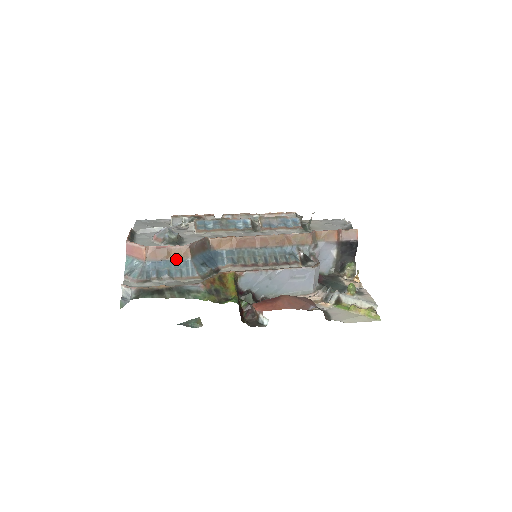
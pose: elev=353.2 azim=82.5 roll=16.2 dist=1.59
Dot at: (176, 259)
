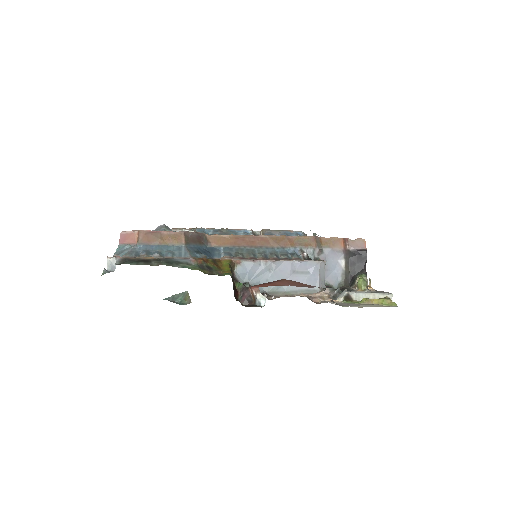
Dot at: (169, 244)
